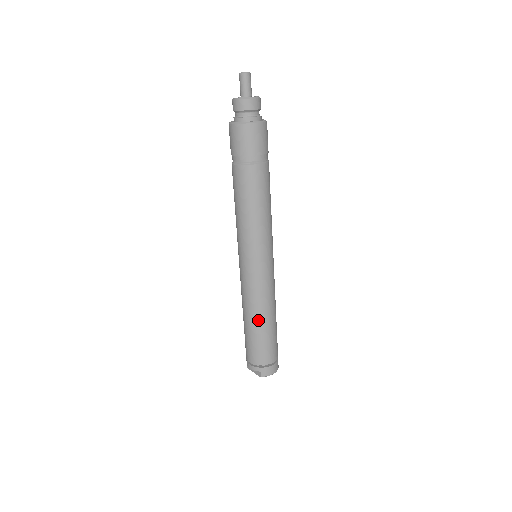
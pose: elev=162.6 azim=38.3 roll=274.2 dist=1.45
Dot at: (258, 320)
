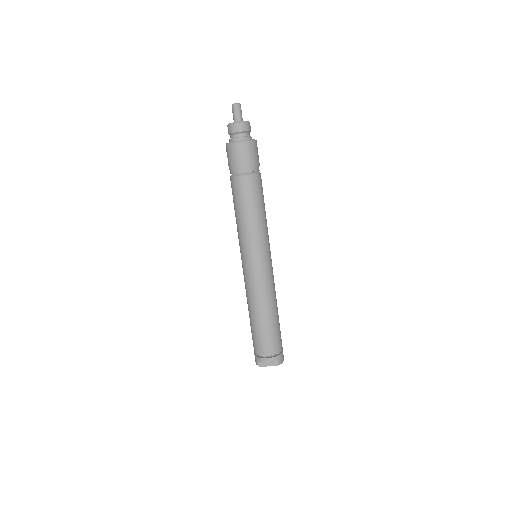
Dot at: (272, 310)
